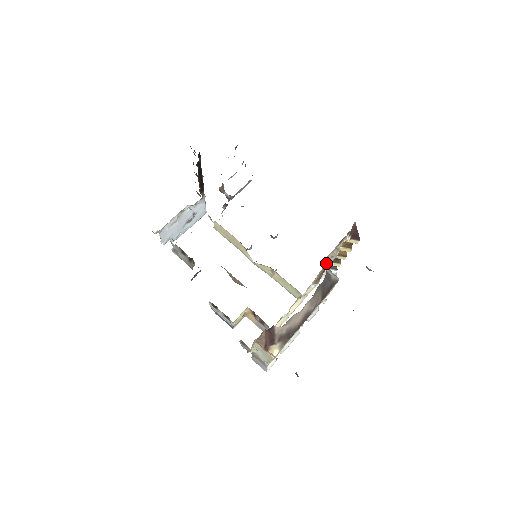
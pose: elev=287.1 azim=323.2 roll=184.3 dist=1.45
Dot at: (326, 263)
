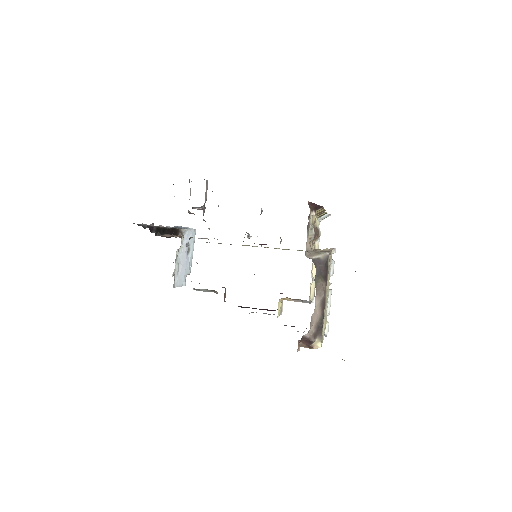
Dot at: (309, 250)
